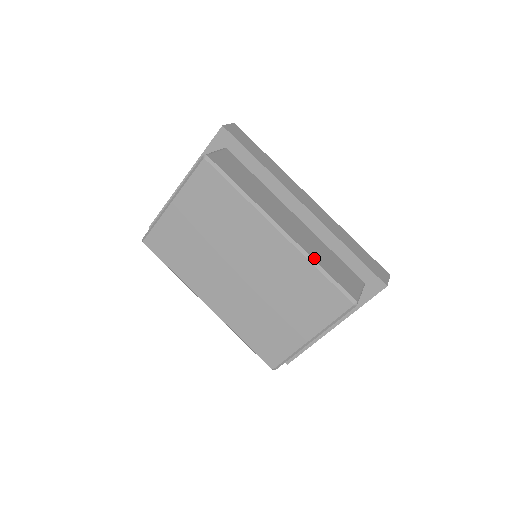
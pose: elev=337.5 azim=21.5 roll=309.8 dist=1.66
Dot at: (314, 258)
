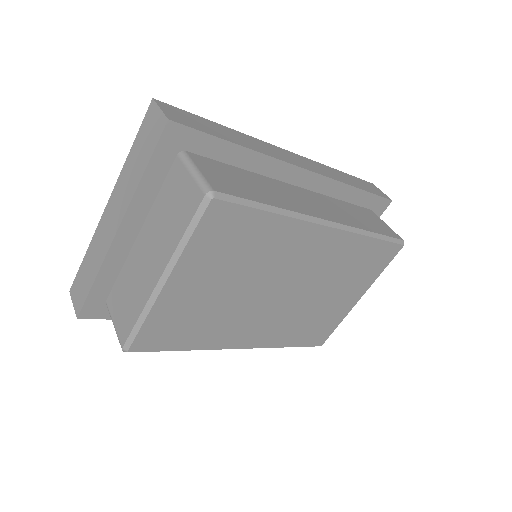
Dot at: (362, 228)
